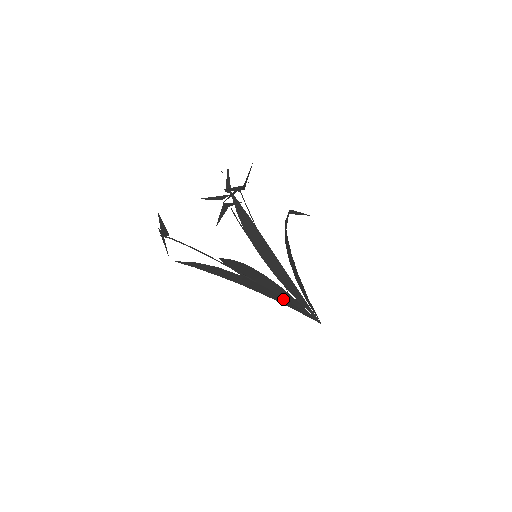
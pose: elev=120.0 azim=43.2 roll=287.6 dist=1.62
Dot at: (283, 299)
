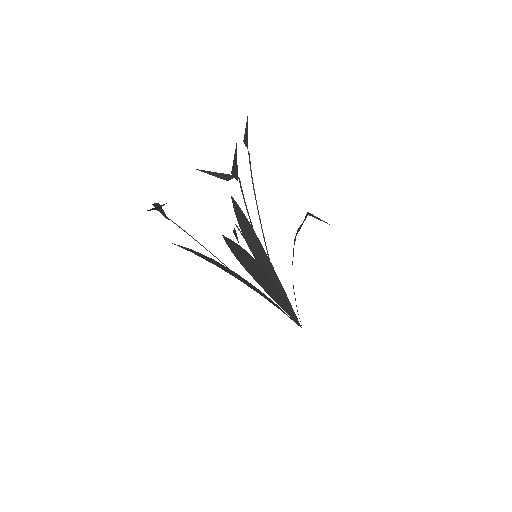
Dot at: (272, 303)
